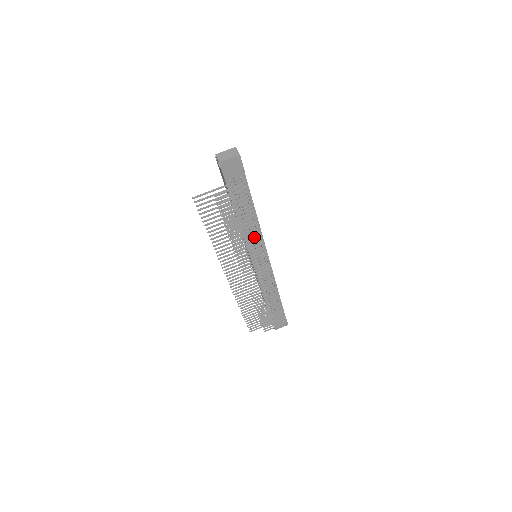
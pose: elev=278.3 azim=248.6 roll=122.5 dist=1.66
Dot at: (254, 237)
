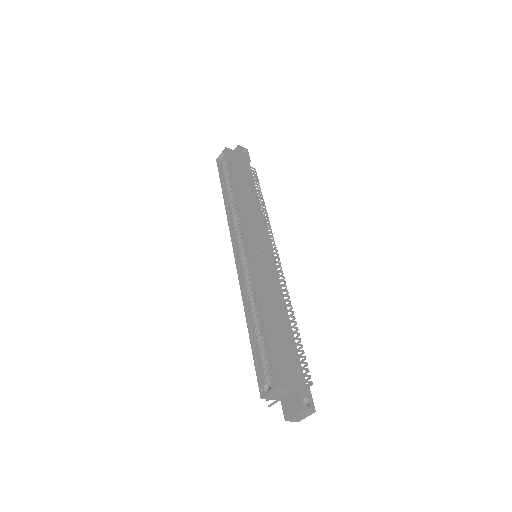
Dot at: occluded
